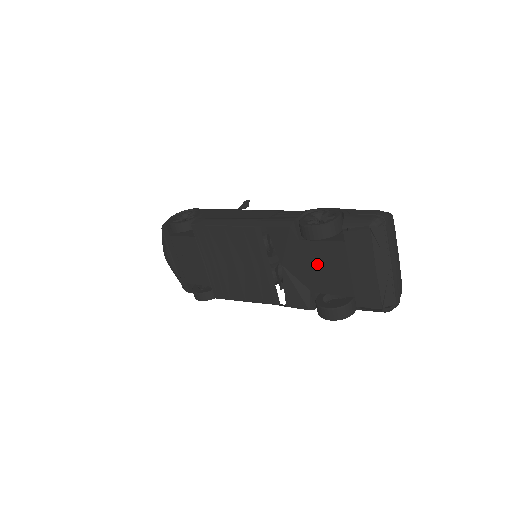
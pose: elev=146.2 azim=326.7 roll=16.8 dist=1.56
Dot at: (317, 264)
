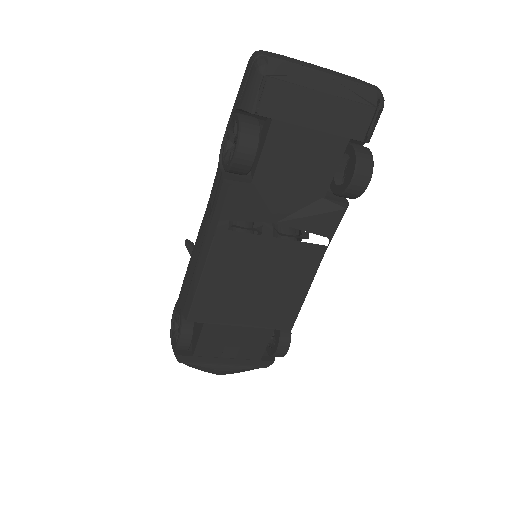
Dot at: (290, 172)
